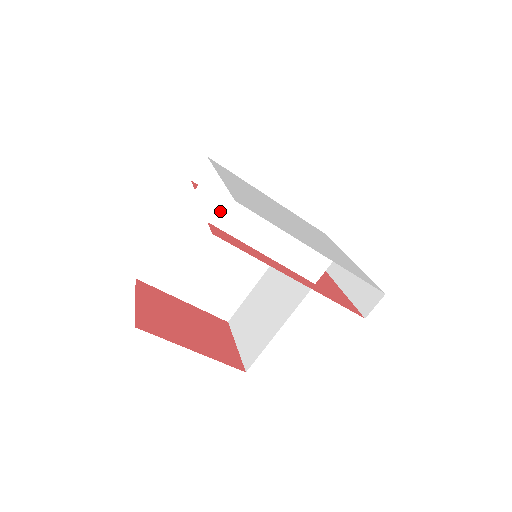
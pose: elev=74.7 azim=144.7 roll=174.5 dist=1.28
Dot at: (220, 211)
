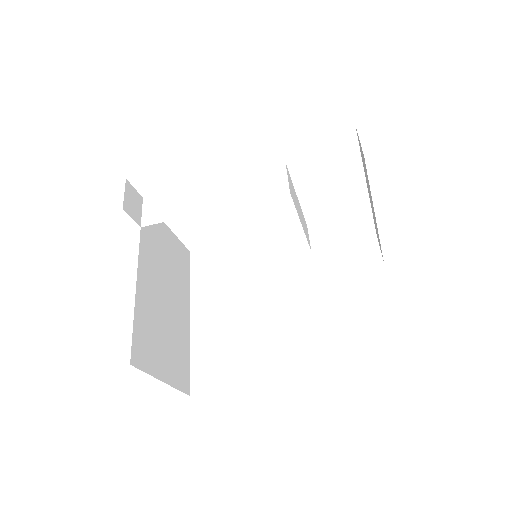
Dot at: (146, 214)
